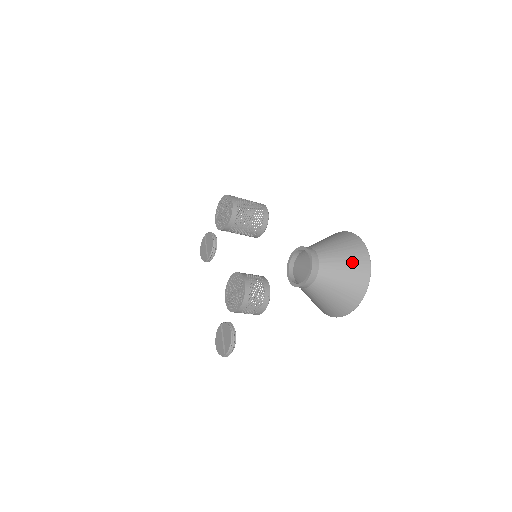
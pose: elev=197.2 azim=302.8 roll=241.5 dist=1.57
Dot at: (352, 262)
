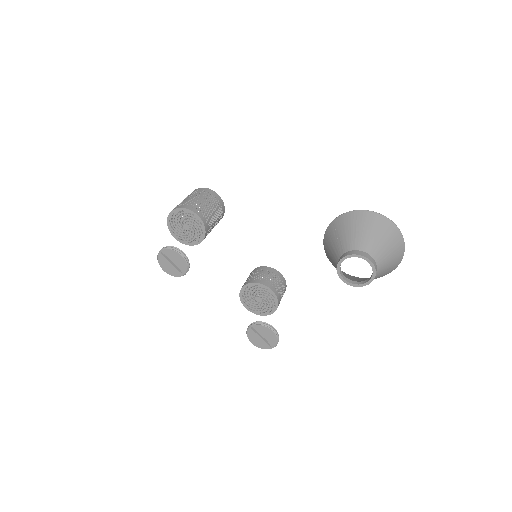
Dot at: (392, 243)
